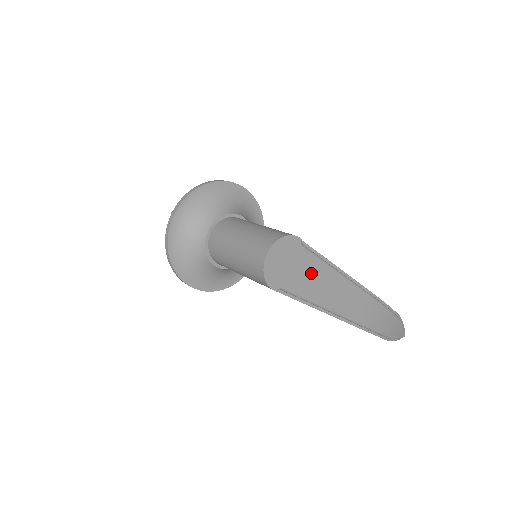
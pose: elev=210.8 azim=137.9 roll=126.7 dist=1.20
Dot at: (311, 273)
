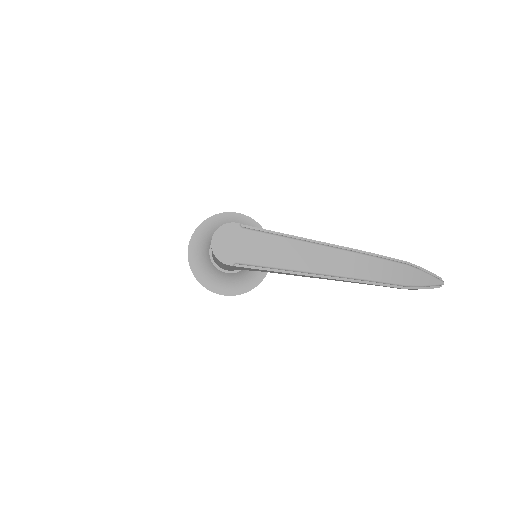
Dot at: (261, 245)
